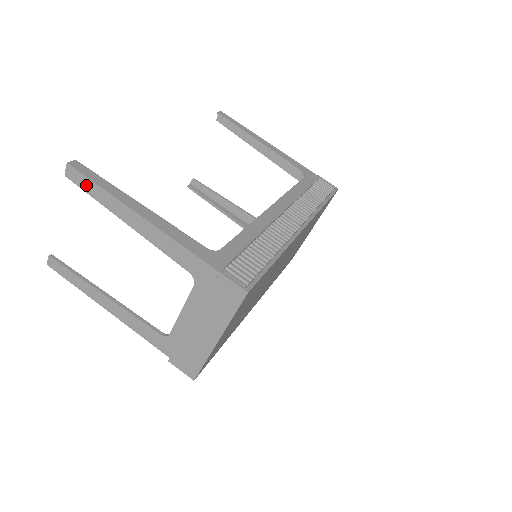
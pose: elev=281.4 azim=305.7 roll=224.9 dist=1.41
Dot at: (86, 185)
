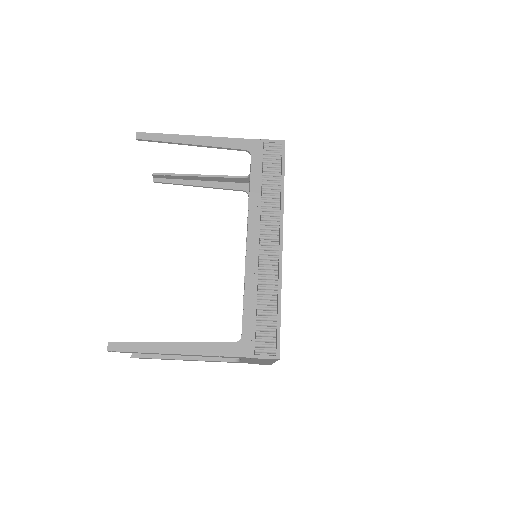
Dot at: occluded
